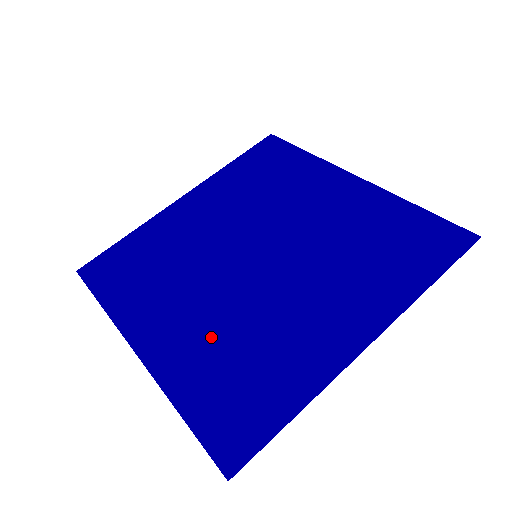
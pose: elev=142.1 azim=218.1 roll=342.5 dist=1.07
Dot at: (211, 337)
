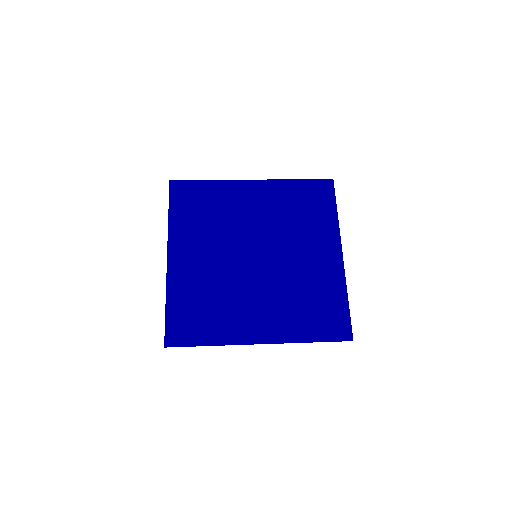
Dot at: (284, 306)
